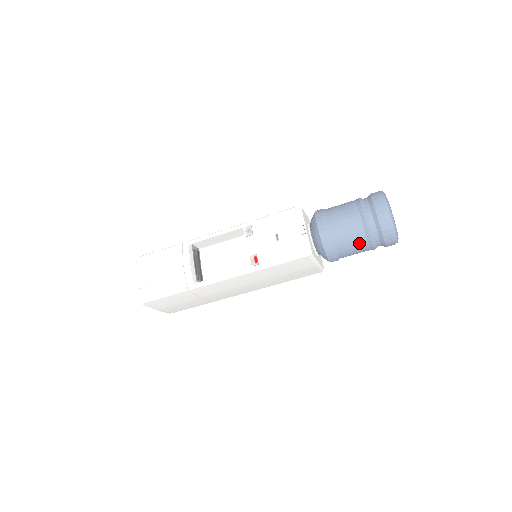
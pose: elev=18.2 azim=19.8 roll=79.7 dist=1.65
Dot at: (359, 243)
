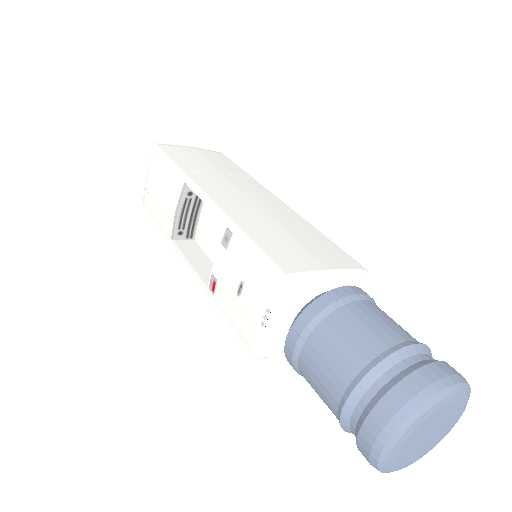
Dot at: occluded
